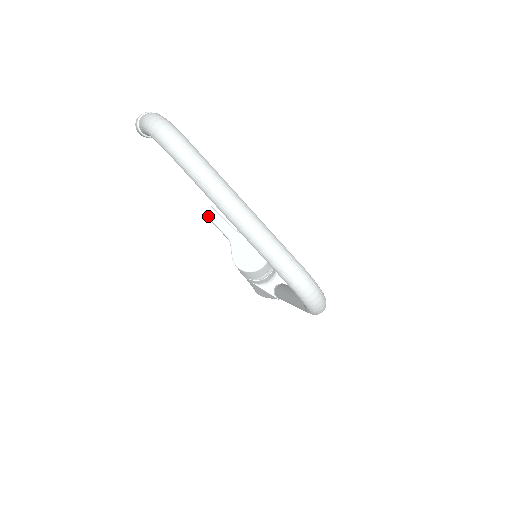
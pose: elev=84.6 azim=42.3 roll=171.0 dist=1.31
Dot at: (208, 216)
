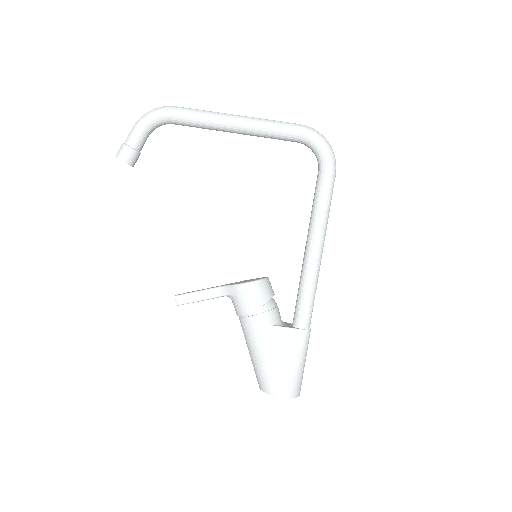
Dot at: (182, 294)
